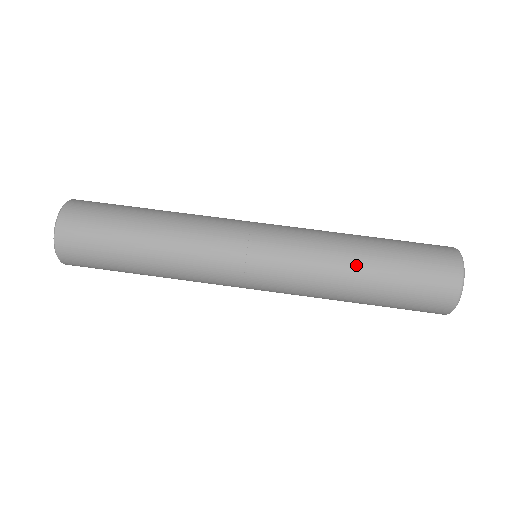
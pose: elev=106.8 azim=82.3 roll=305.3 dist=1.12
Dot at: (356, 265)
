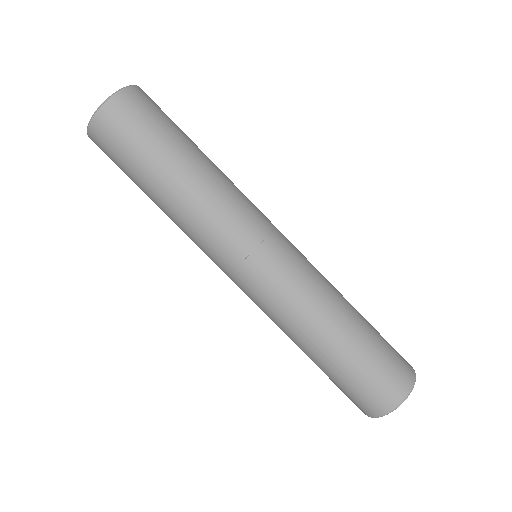
Dot at: (301, 348)
